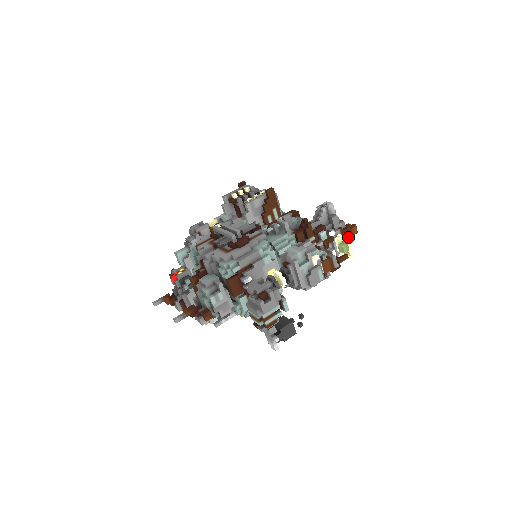
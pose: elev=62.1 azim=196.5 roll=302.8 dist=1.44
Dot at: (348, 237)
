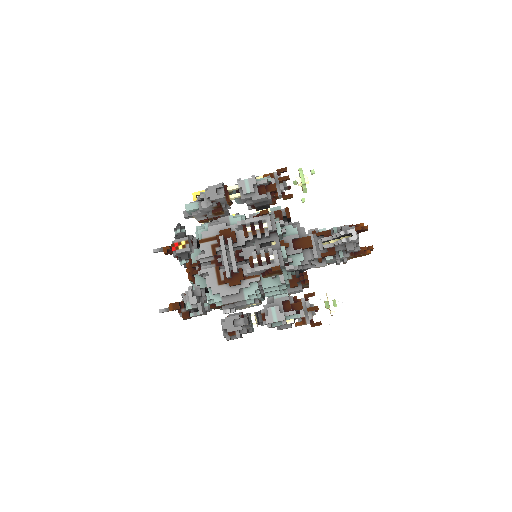
Dot at: (333, 309)
